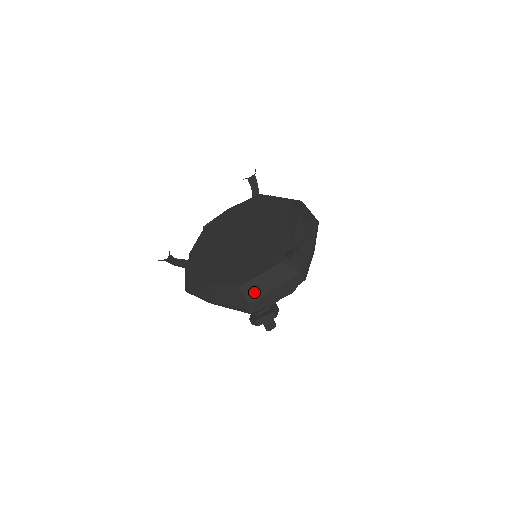
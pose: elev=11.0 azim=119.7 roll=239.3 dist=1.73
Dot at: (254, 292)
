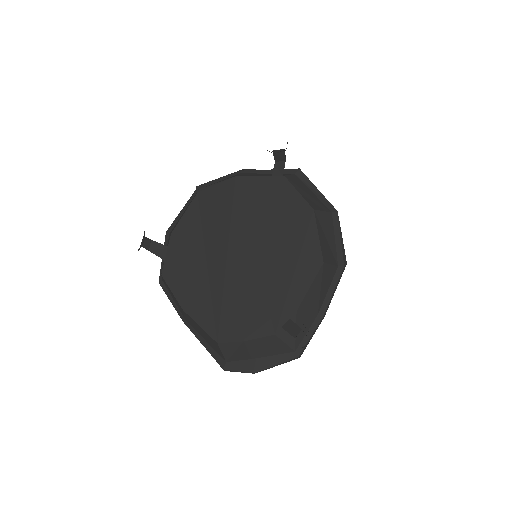
Dot at: (234, 354)
